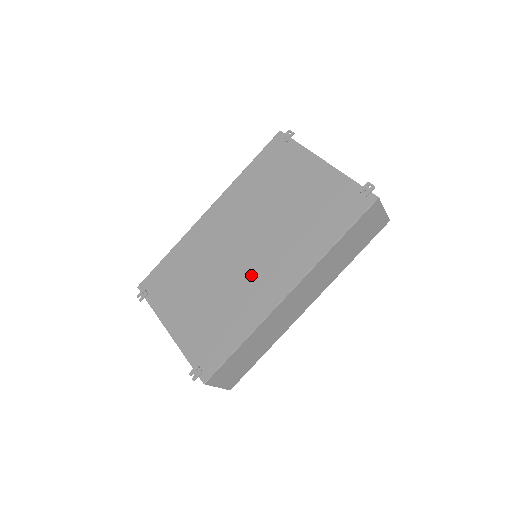
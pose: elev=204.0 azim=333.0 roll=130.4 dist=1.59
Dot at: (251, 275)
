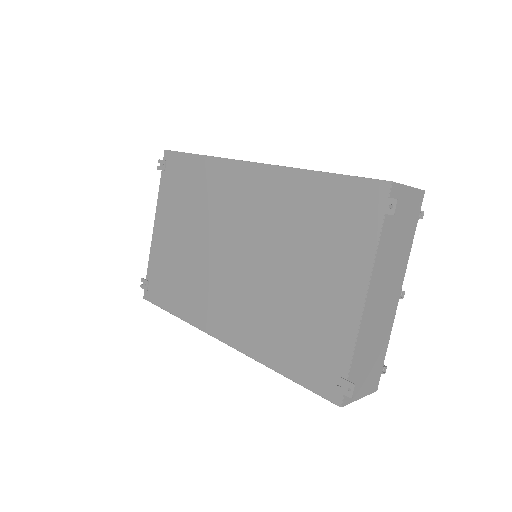
Dot at: (217, 284)
